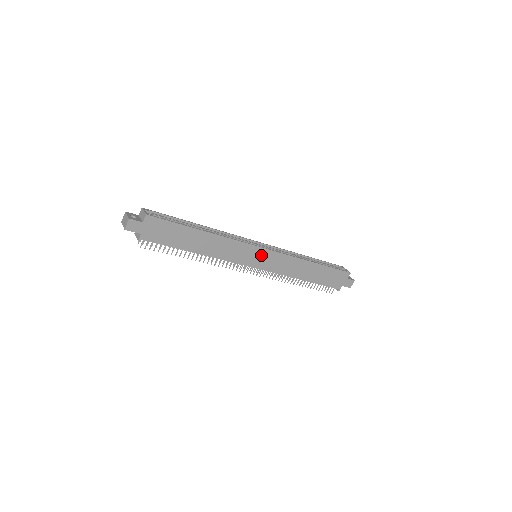
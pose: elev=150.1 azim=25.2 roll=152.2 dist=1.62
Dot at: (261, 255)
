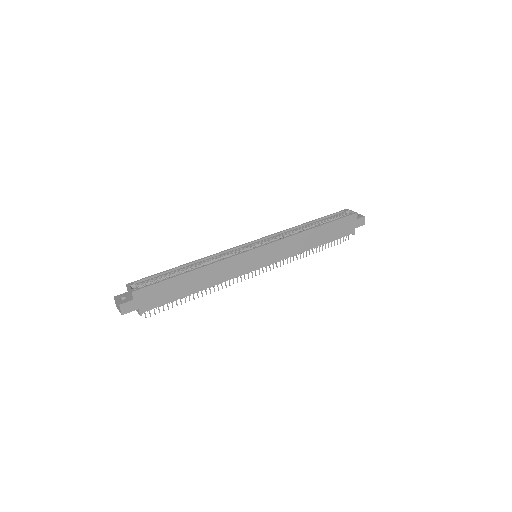
Dot at: (260, 254)
